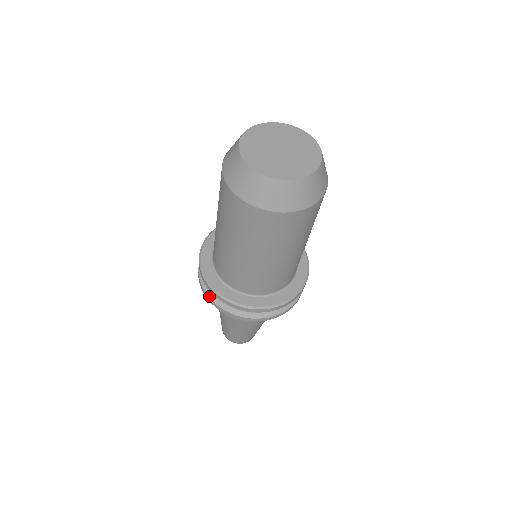
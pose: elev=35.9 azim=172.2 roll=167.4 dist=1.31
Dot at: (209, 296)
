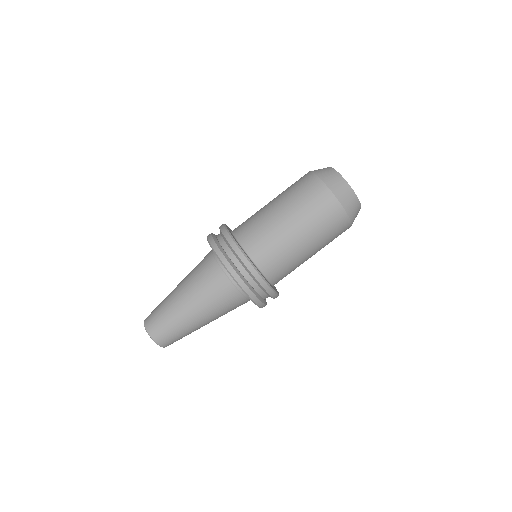
Dot at: (232, 266)
